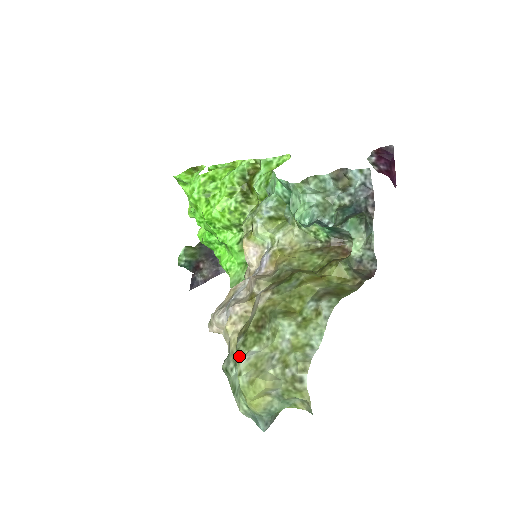
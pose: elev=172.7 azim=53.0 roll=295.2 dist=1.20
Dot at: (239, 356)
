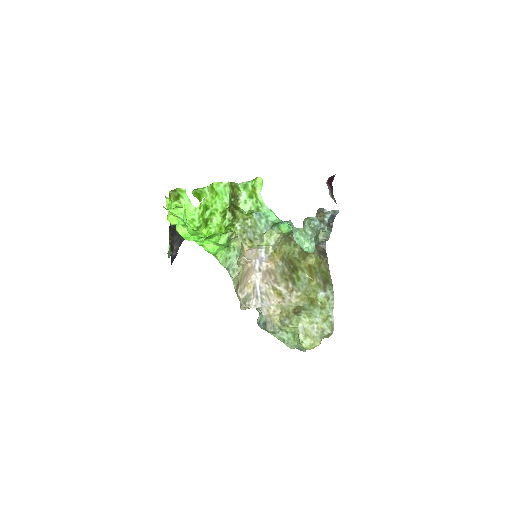
Dot at: (285, 327)
